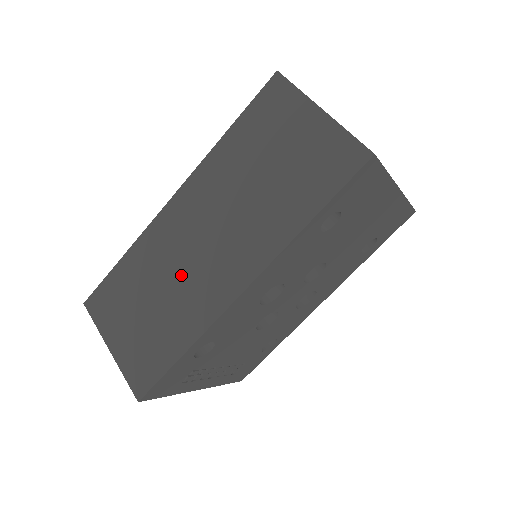
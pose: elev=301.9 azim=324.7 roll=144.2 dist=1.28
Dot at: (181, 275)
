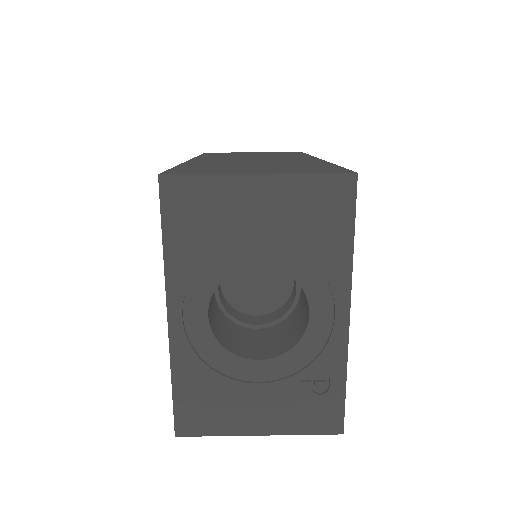
Dot at: (261, 162)
